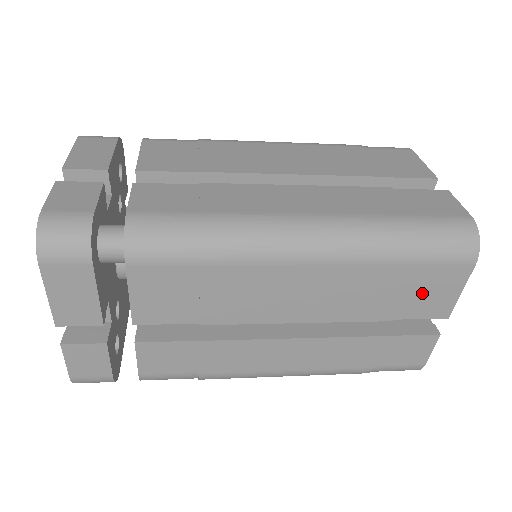
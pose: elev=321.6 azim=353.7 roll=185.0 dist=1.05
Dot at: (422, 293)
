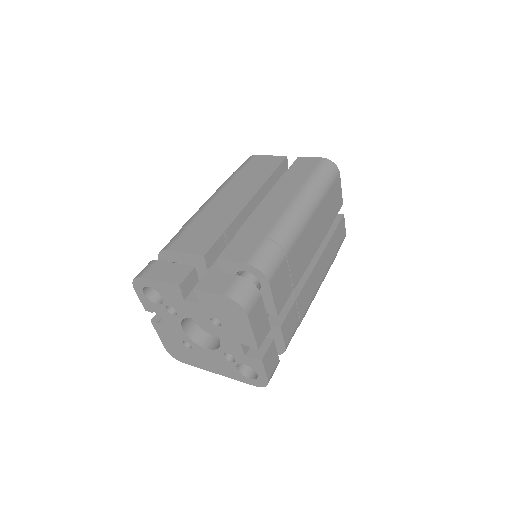
Dot at: (334, 201)
